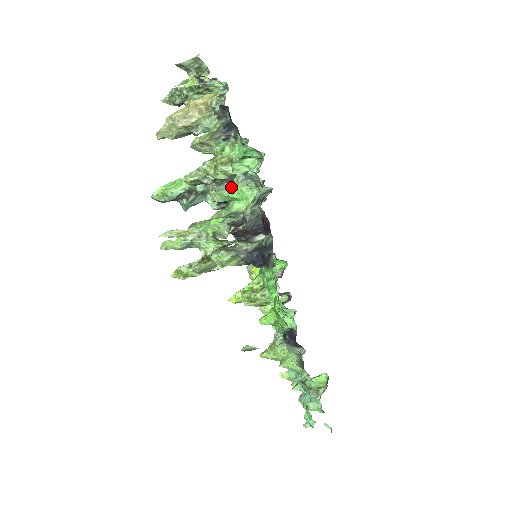
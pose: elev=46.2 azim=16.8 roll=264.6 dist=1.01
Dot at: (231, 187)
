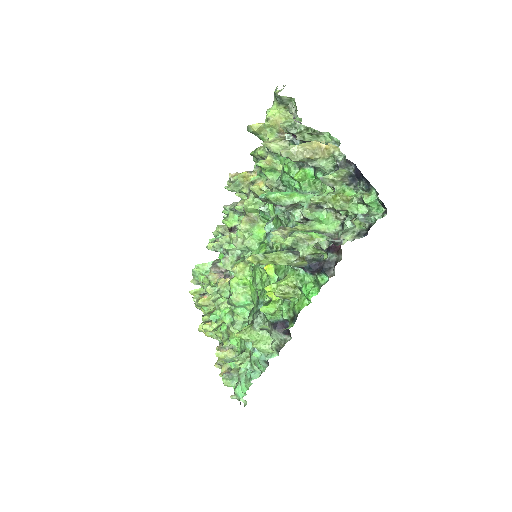
Dot at: (322, 213)
